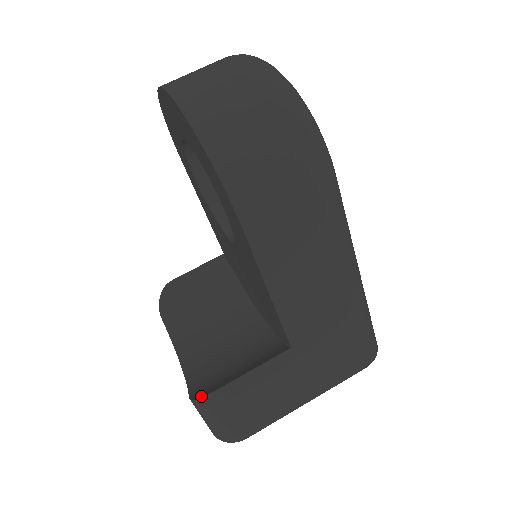
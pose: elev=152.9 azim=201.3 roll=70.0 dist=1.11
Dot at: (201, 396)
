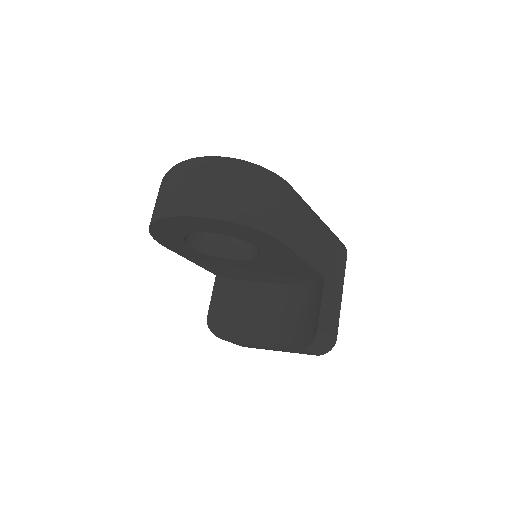
Dot at: (311, 340)
